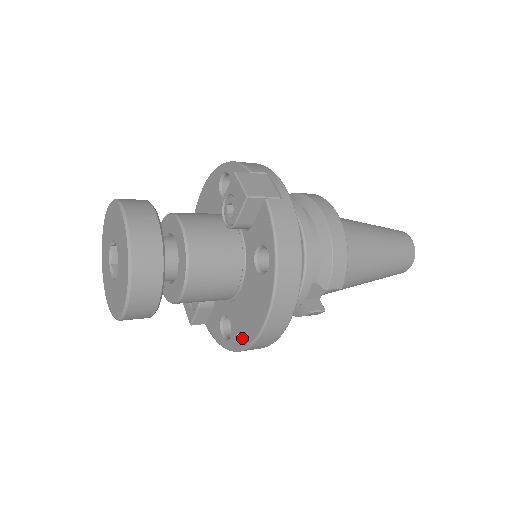
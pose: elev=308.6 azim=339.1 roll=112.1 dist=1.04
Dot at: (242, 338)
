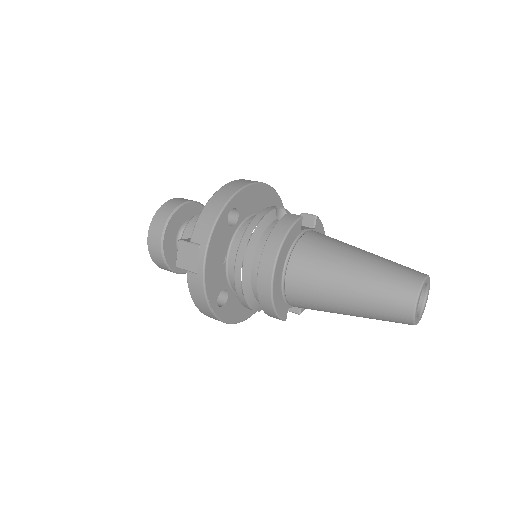
Dot at: occluded
